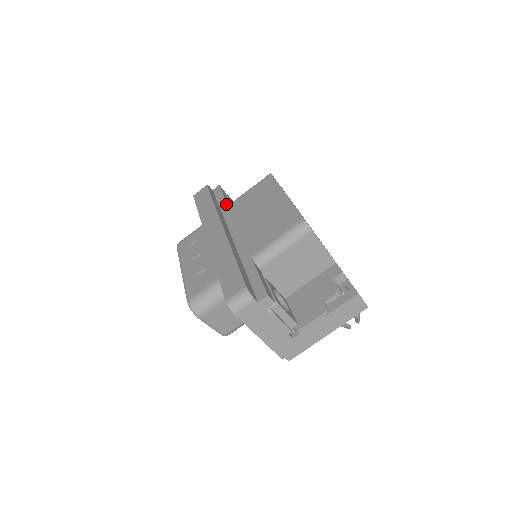
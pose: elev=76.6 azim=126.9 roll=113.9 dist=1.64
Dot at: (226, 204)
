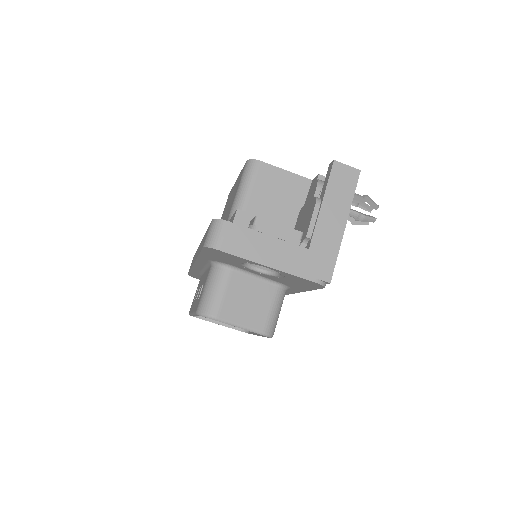
Dot at: occluded
